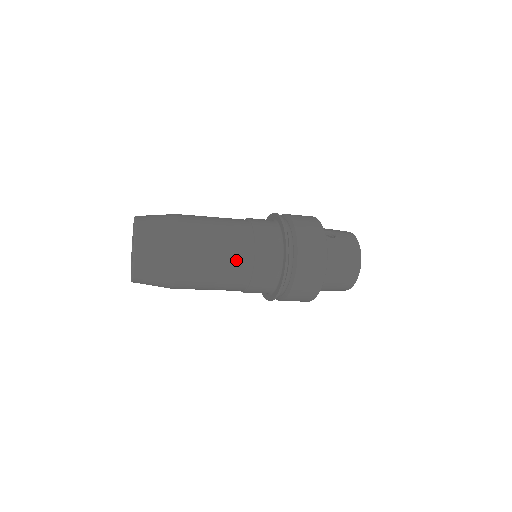
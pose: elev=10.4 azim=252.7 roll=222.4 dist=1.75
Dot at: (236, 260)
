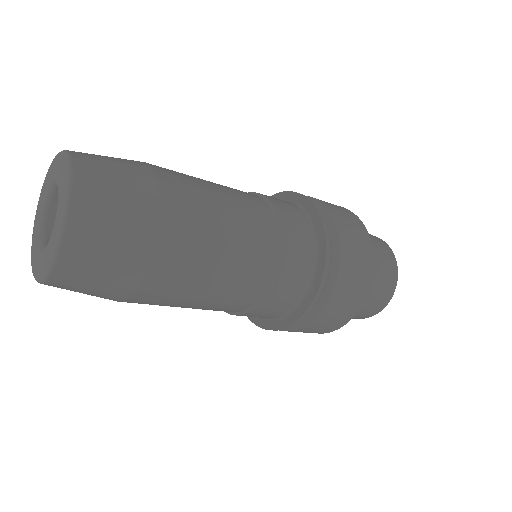
Dot at: (250, 212)
